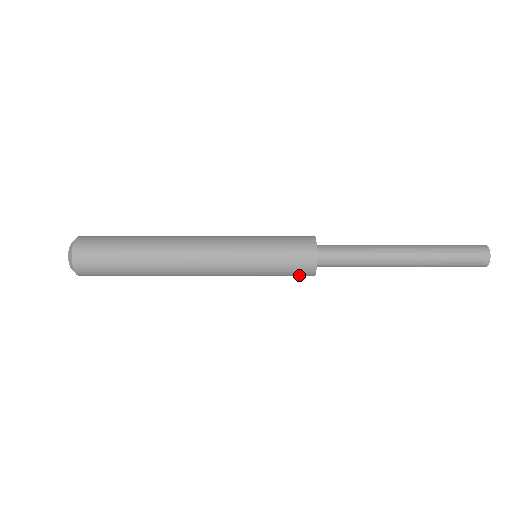
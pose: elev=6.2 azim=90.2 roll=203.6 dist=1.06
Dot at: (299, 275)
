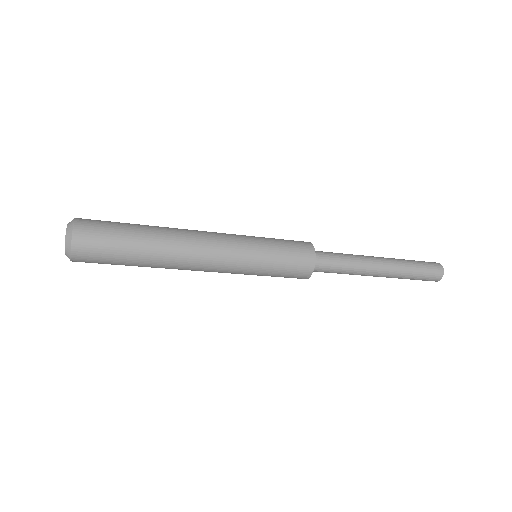
Dot at: occluded
